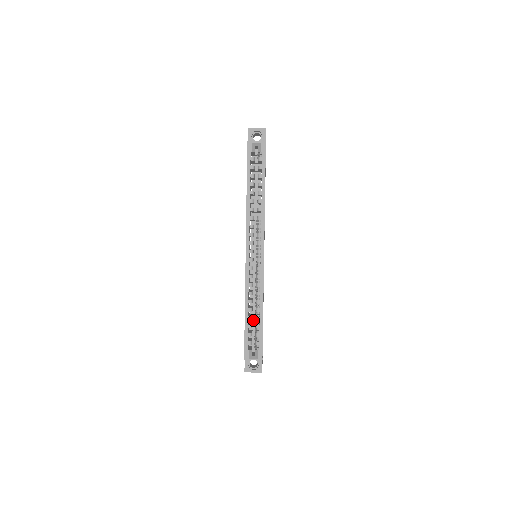
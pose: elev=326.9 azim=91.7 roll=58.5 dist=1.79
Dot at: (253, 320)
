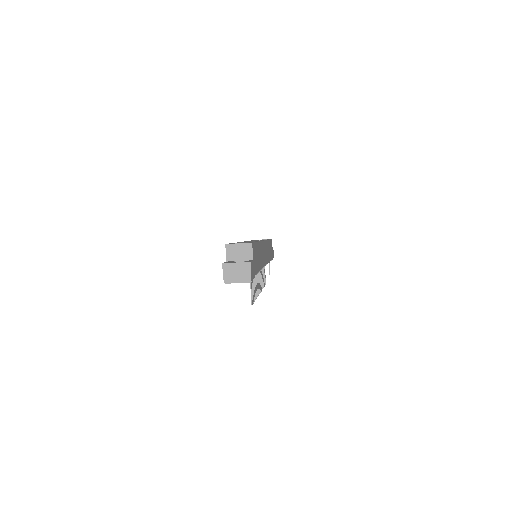
Dot at: occluded
